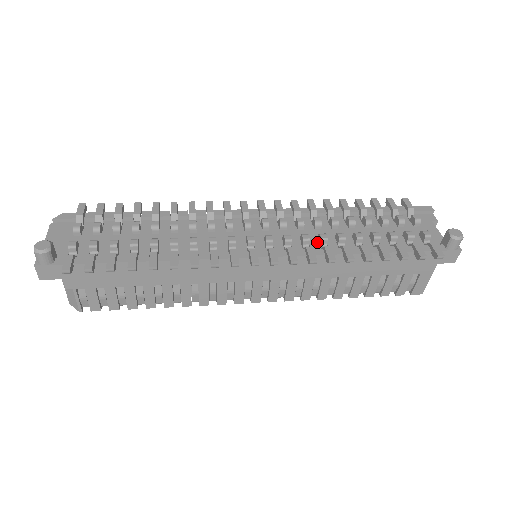
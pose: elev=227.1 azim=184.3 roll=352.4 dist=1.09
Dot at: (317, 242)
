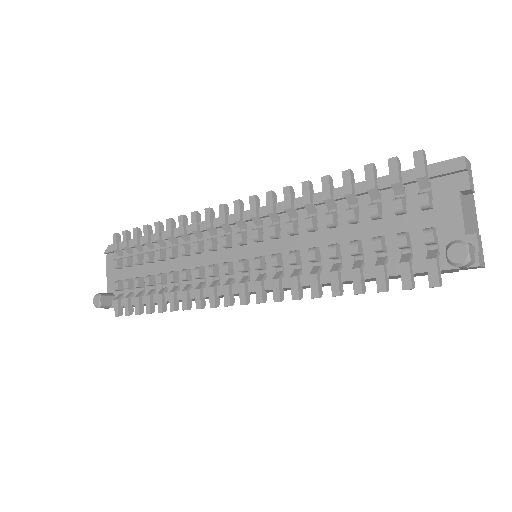
Dot at: occluded
